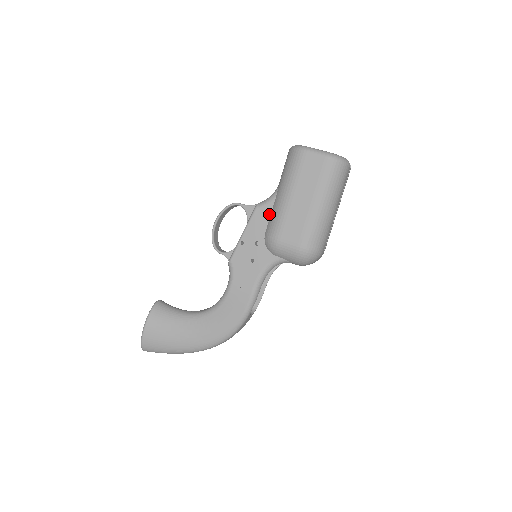
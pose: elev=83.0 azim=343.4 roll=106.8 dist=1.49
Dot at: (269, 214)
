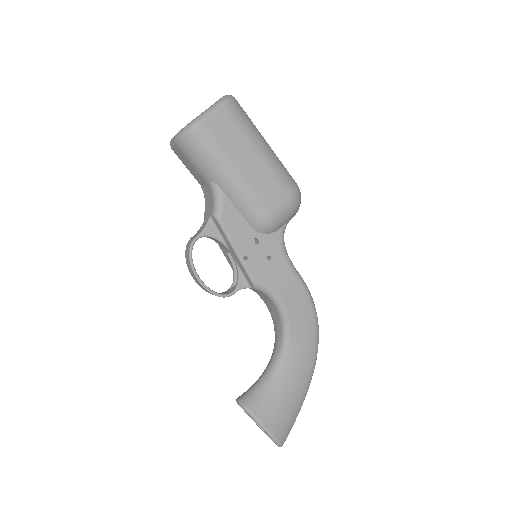
Dot at: (234, 209)
